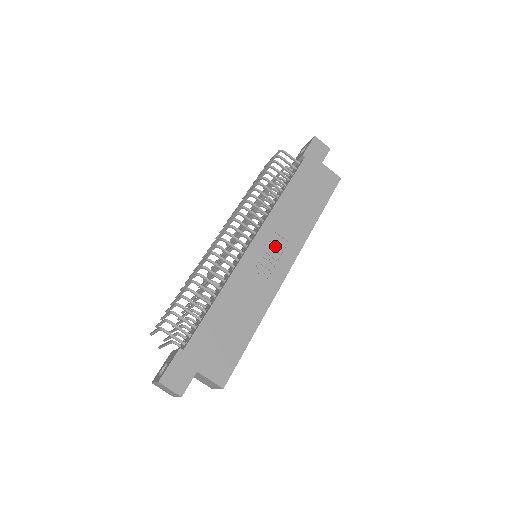
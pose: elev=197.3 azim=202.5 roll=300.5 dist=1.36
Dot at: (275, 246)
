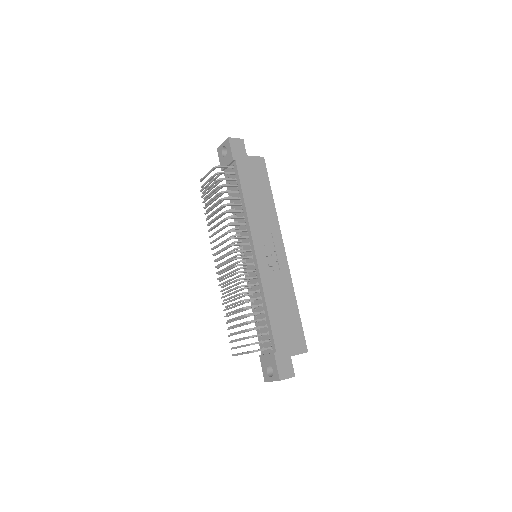
Dot at: (268, 243)
